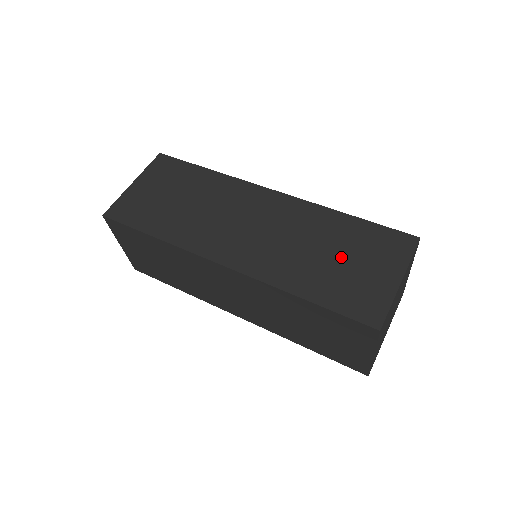
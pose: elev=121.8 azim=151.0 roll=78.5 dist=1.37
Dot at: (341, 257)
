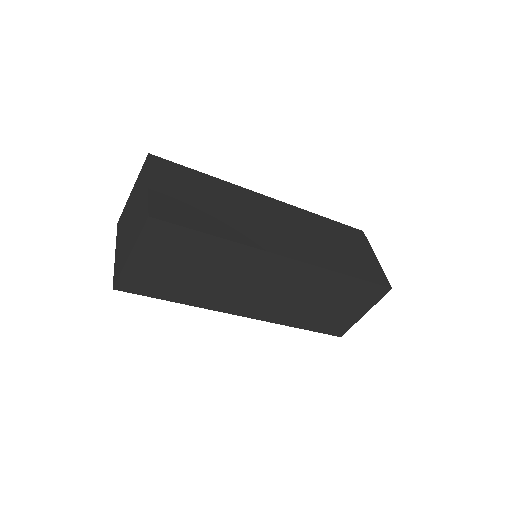
Dot at: (343, 245)
